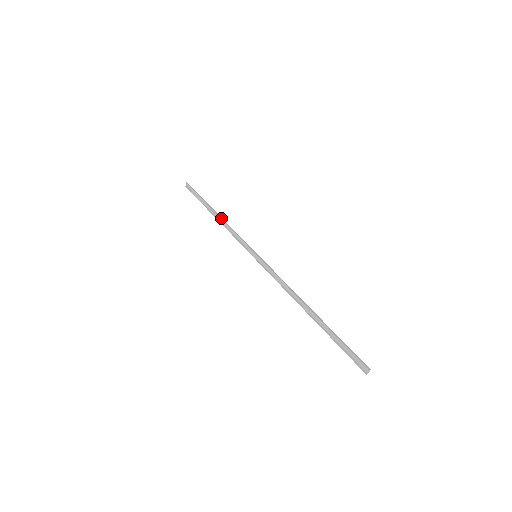
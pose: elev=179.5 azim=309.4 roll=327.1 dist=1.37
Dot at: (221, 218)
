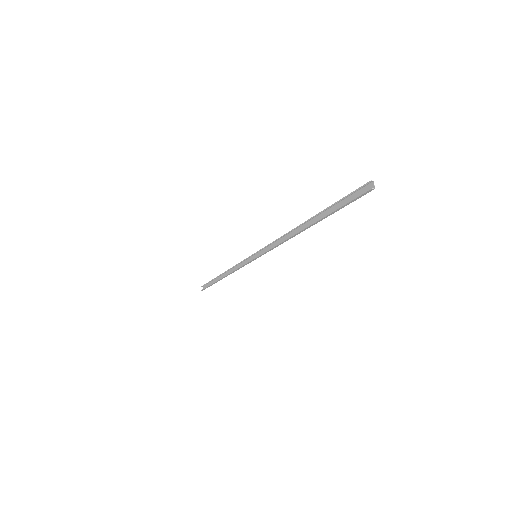
Dot at: (226, 271)
